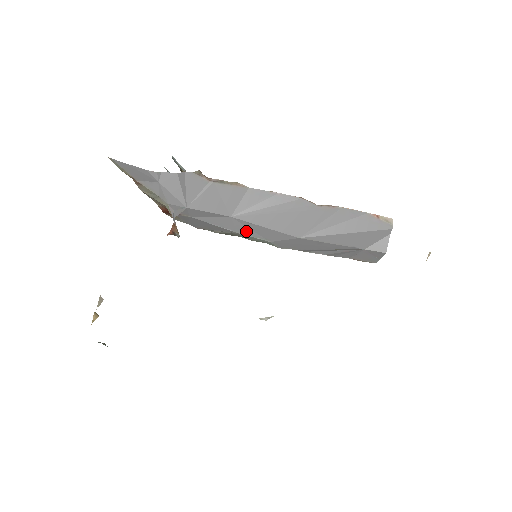
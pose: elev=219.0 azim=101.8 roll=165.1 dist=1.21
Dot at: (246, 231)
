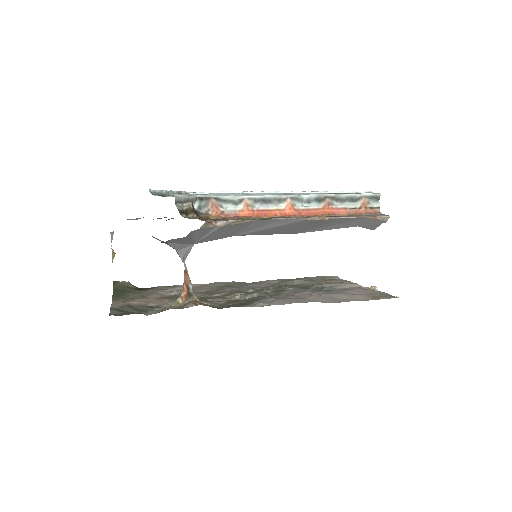
Dot at: occluded
